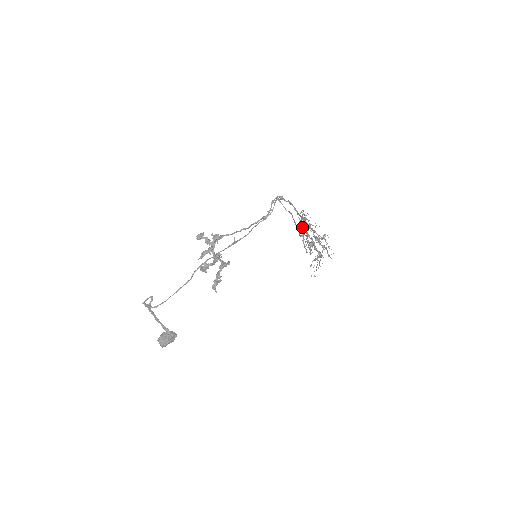
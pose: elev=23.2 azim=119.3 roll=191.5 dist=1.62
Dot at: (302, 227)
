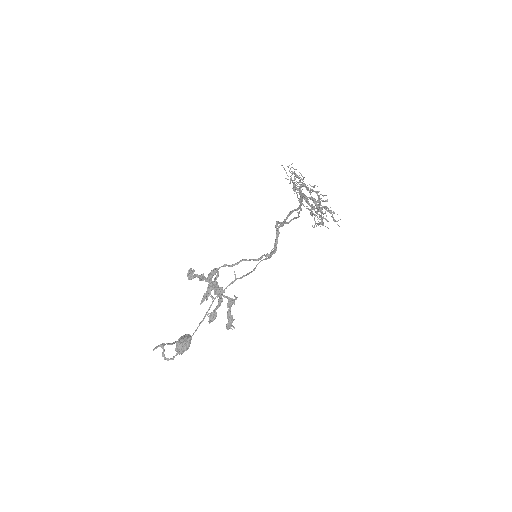
Dot at: (298, 198)
